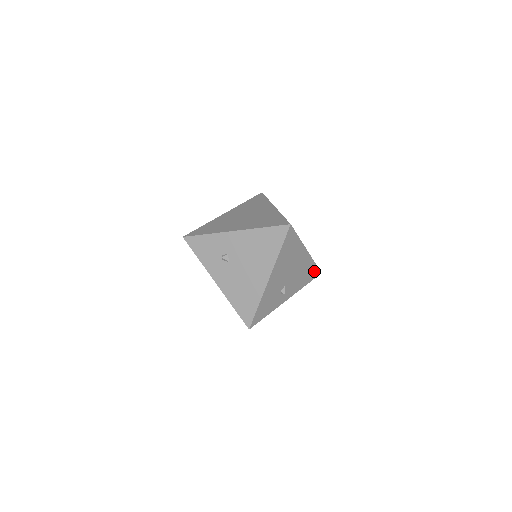
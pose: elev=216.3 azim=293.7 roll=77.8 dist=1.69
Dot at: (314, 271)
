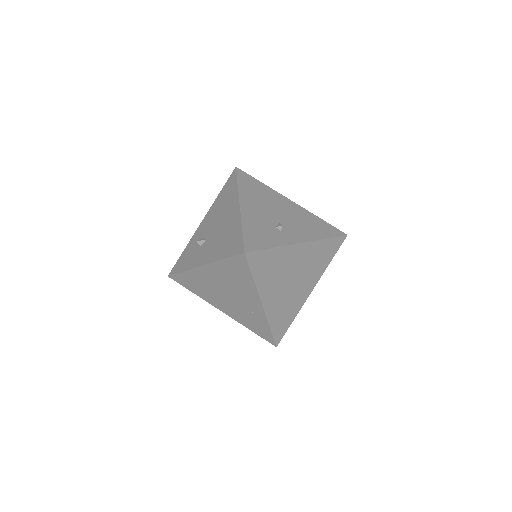
Dot at: (328, 228)
